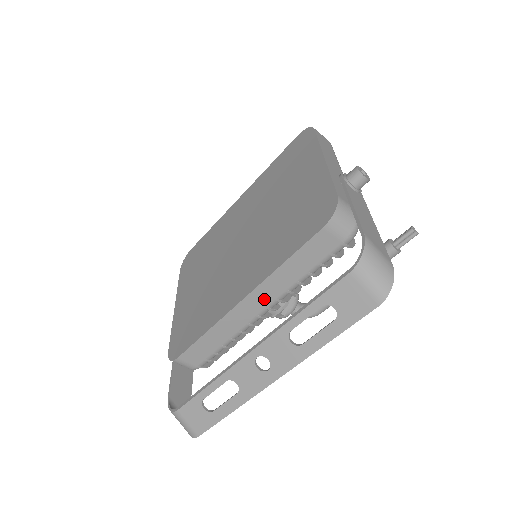
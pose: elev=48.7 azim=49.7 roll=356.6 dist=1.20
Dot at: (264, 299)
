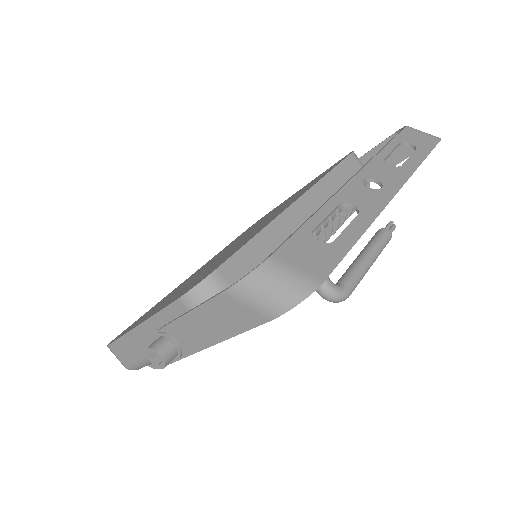
Dot at: (317, 207)
